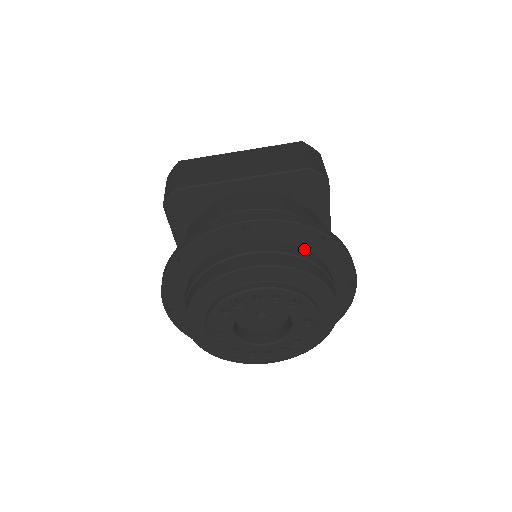
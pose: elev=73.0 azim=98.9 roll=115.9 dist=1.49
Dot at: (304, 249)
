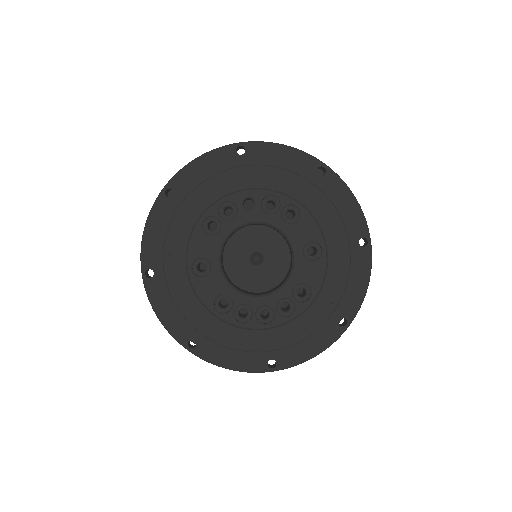
Dot at: occluded
